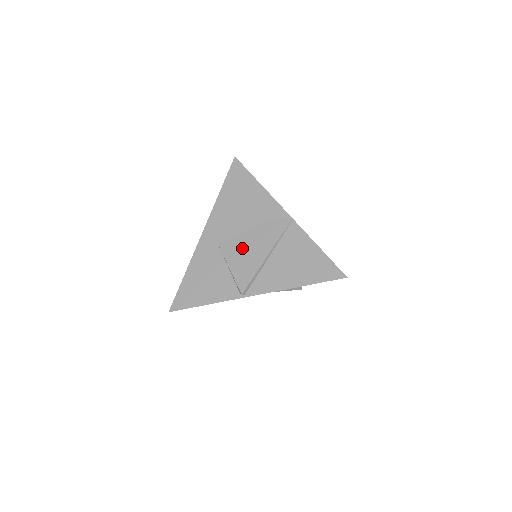
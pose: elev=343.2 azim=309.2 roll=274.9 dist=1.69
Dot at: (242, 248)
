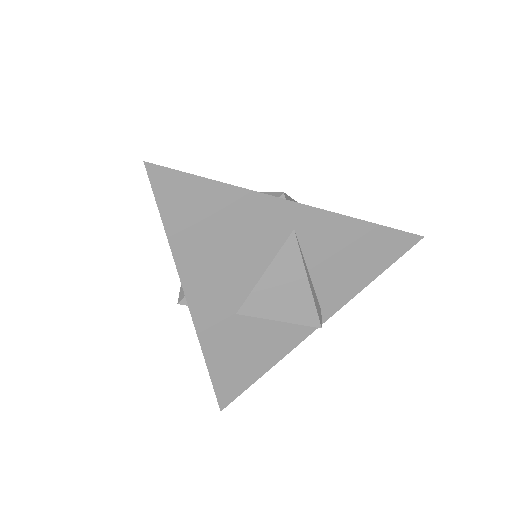
Dot at: occluded
